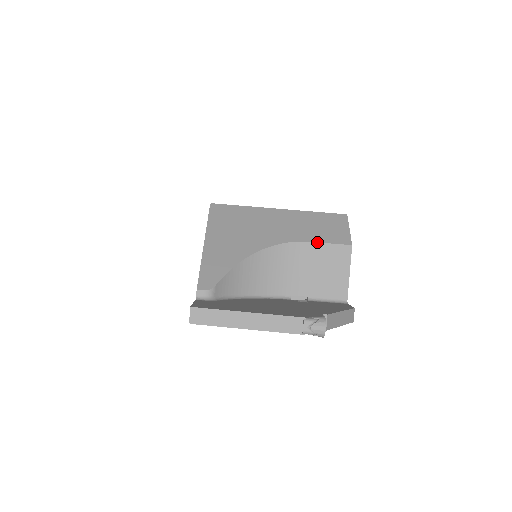
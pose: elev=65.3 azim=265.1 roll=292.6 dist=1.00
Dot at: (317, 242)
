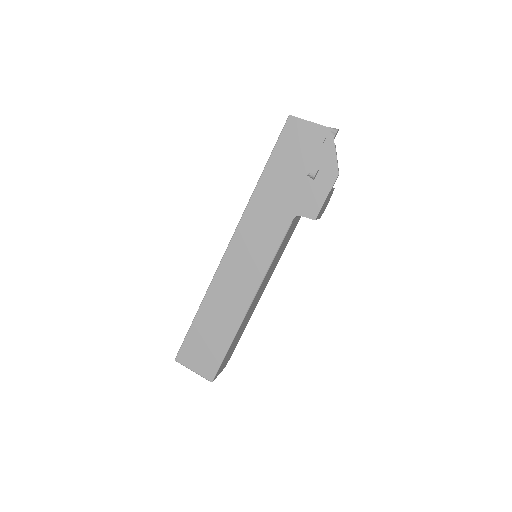
Dot at: occluded
